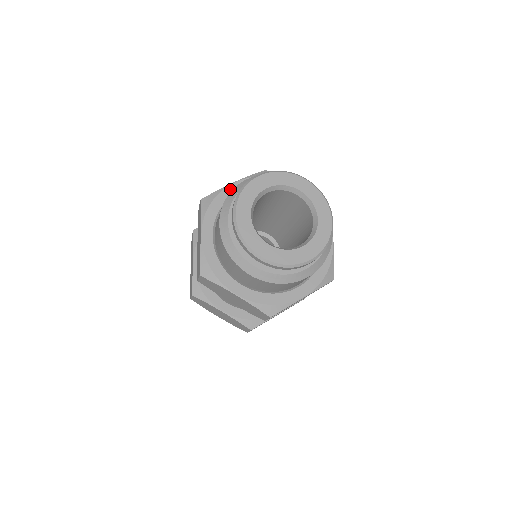
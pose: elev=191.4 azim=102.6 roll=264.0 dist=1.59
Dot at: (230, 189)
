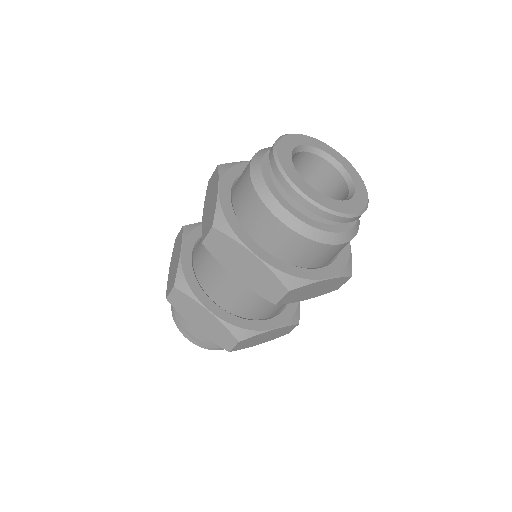
Dot at: (223, 198)
